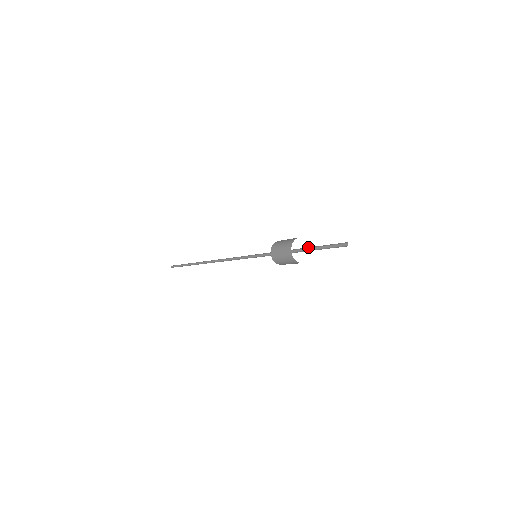
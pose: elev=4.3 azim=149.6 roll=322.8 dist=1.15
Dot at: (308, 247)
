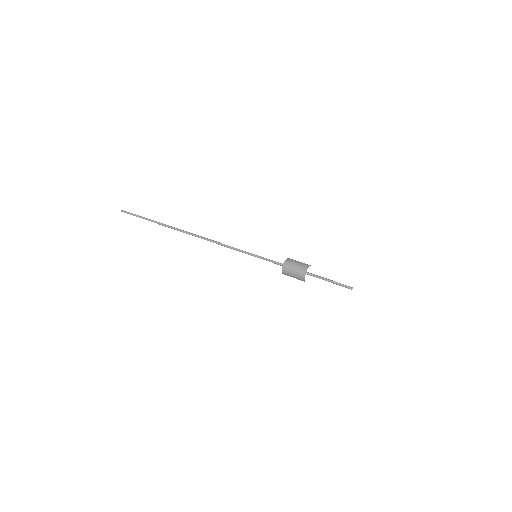
Dot at: (316, 275)
